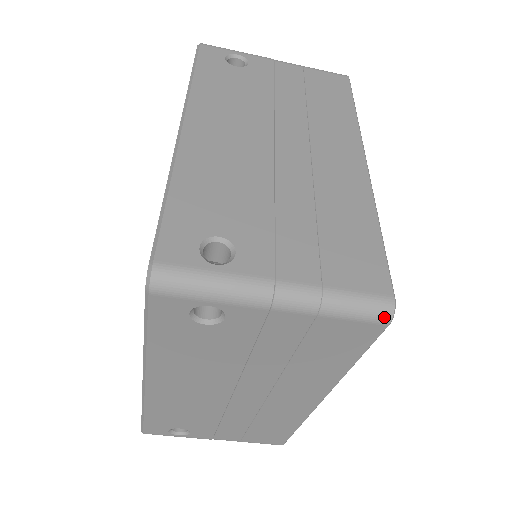
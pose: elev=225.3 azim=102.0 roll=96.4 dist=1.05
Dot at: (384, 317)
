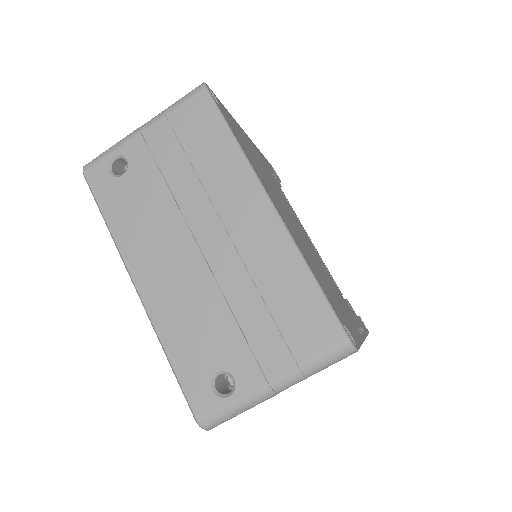
Dot at: (350, 354)
